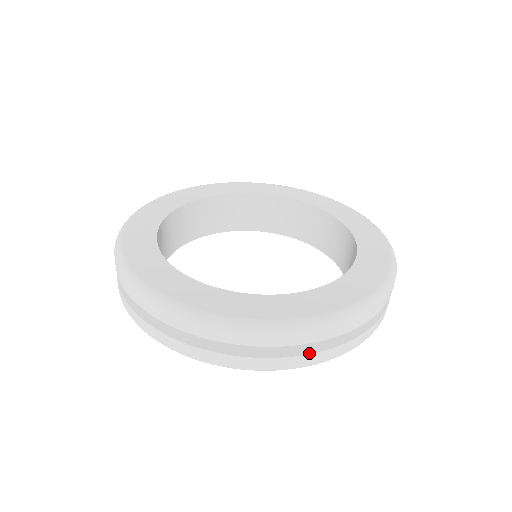
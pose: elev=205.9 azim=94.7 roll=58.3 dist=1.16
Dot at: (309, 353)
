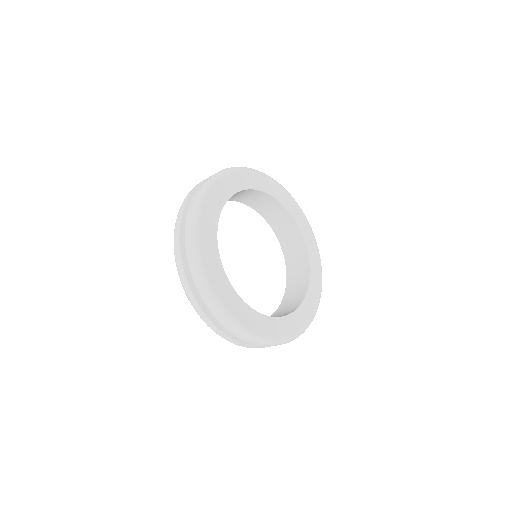
Dot at: occluded
